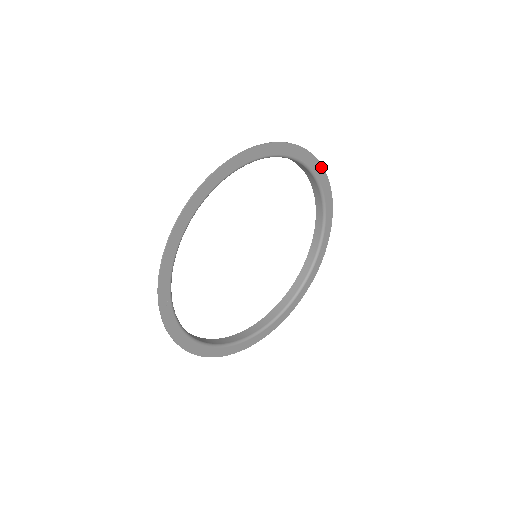
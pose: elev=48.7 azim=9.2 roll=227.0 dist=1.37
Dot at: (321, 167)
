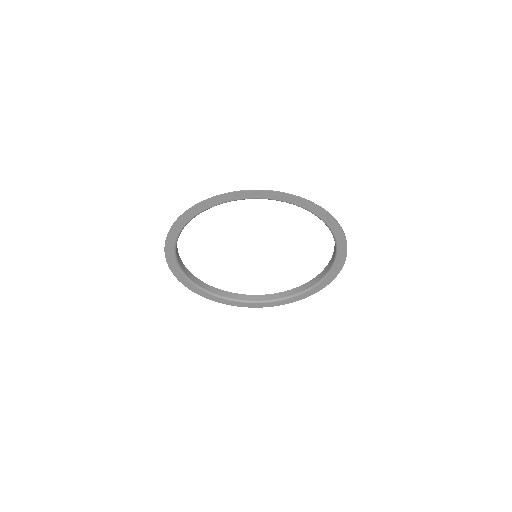
Dot at: (346, 254)
